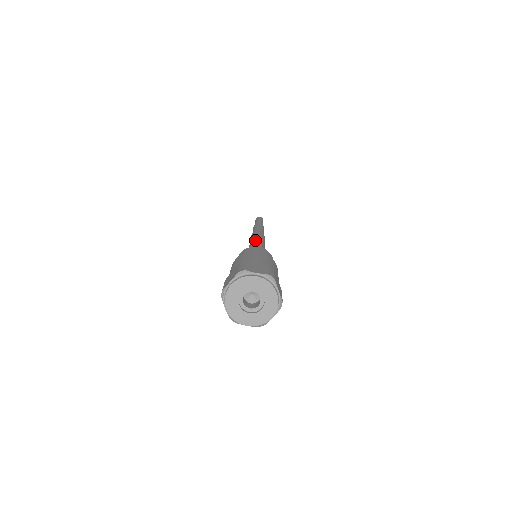
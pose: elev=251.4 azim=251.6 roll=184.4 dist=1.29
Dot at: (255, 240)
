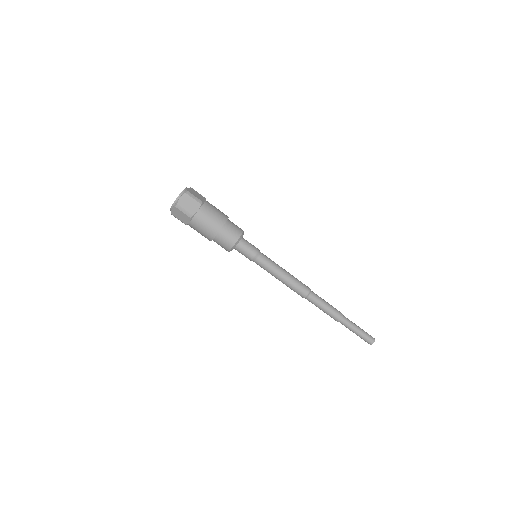
Dot at: occluded
